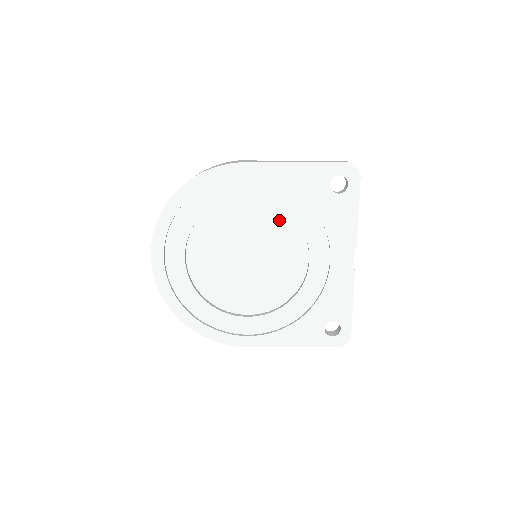
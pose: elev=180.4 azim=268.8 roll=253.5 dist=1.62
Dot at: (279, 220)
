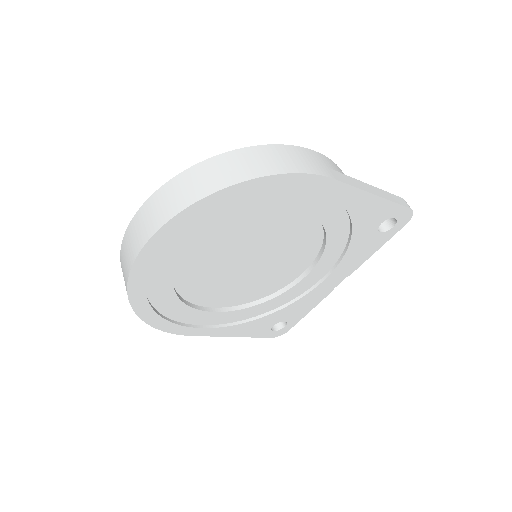
Dot at: (310, 235)
